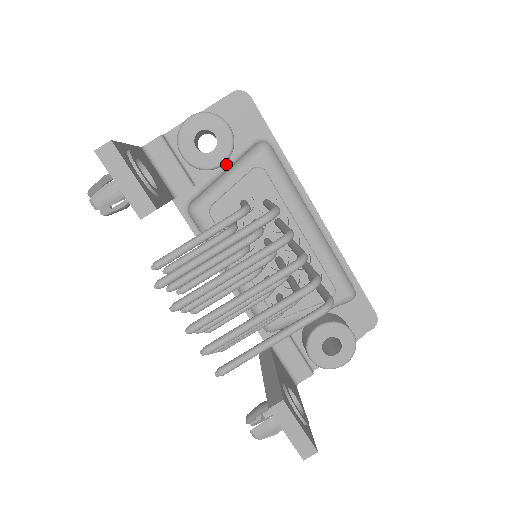
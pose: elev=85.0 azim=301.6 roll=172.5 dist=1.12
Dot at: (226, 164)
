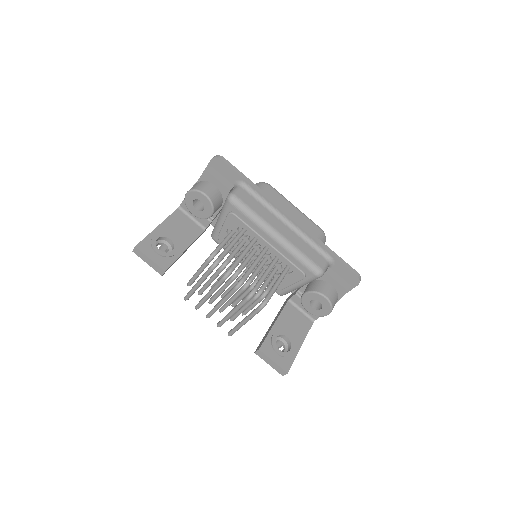
Dot at: occluded
